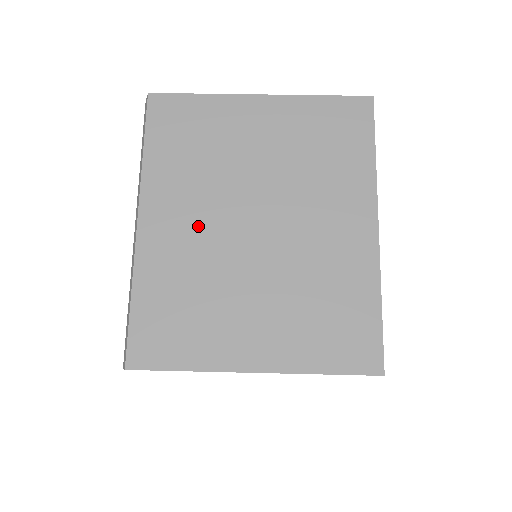
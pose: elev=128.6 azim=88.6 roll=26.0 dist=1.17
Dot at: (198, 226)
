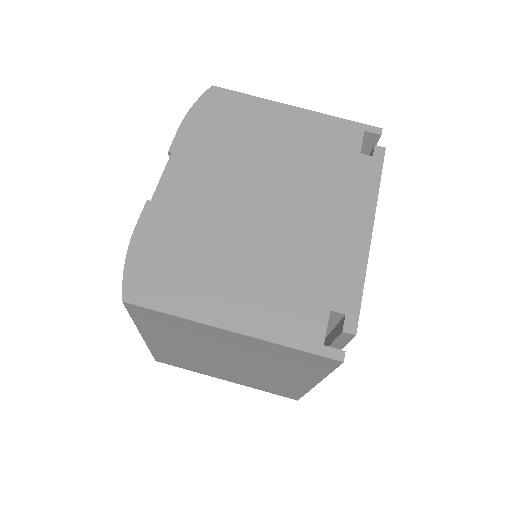
Dot at: (186, 350)
